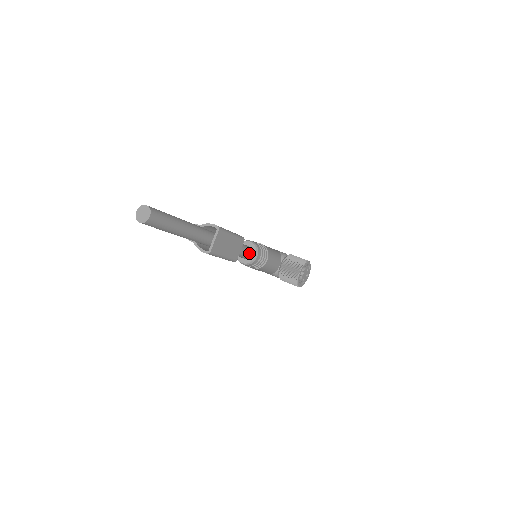
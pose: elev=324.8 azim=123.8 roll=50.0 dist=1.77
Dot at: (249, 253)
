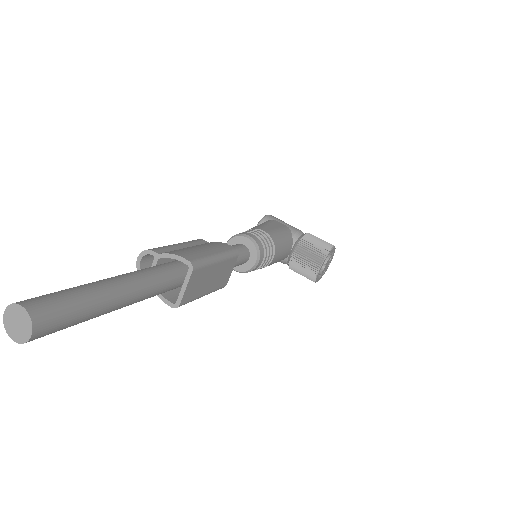
Dot at: (245, 259)
